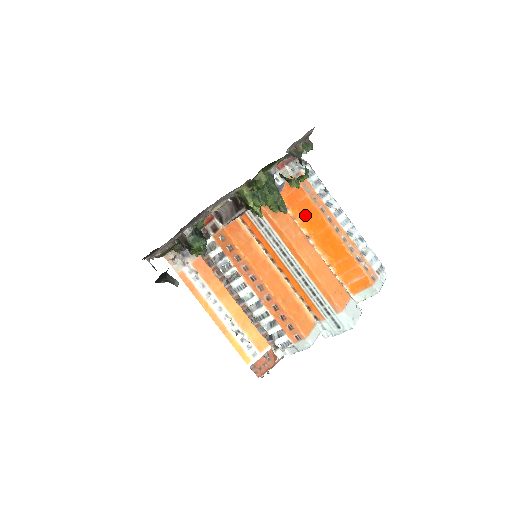
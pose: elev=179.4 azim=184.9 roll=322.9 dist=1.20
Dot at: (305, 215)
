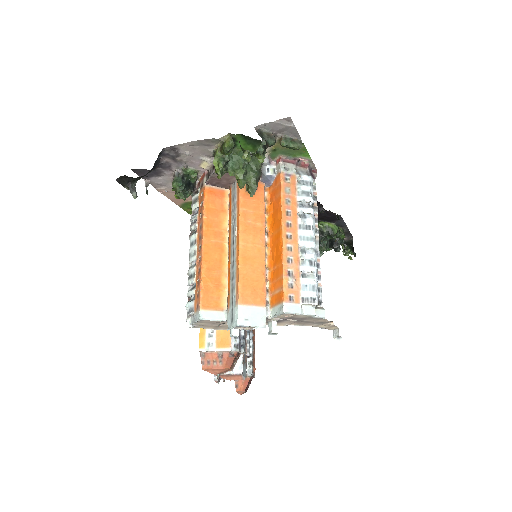
Dot at: (274, 212)
